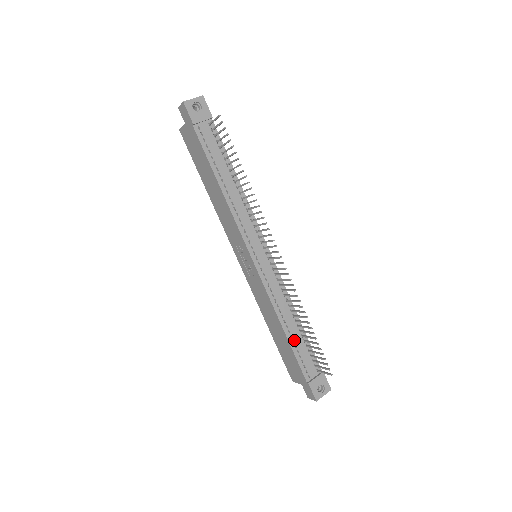
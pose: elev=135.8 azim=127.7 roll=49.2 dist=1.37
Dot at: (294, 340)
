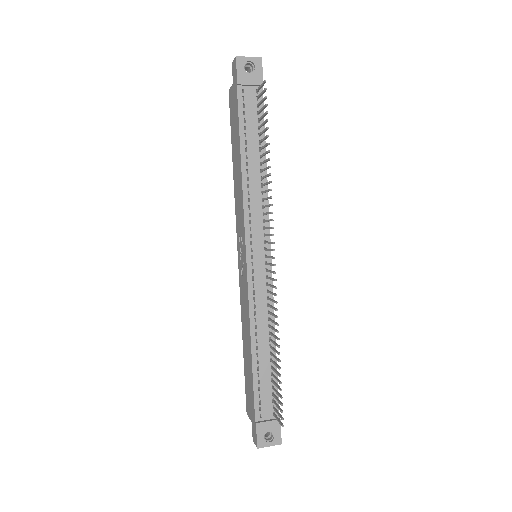
Dot at: (259, 367)
